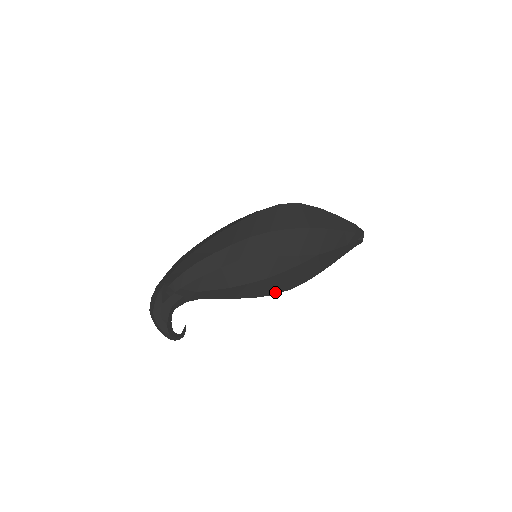
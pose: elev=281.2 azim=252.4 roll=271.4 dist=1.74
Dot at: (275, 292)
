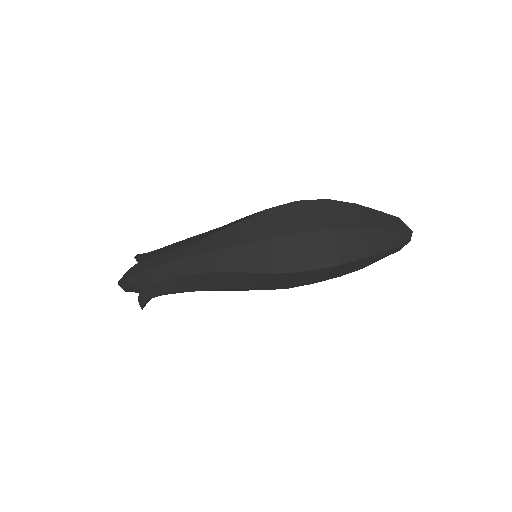
Dot at: occluded
